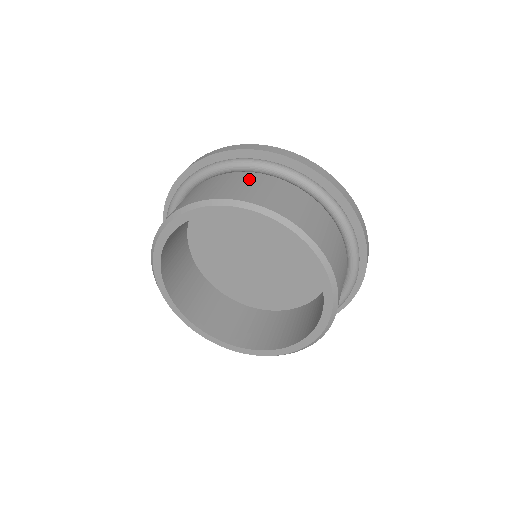
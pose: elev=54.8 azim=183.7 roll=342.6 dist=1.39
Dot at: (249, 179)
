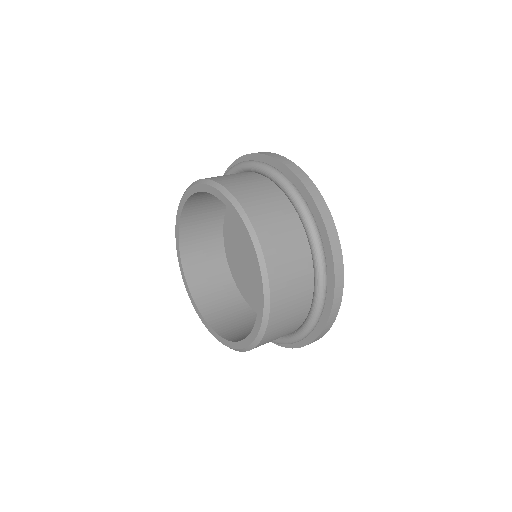
Dot at: (273, 195)
